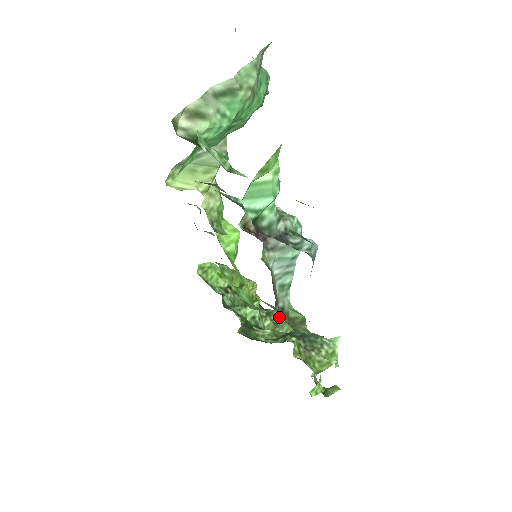
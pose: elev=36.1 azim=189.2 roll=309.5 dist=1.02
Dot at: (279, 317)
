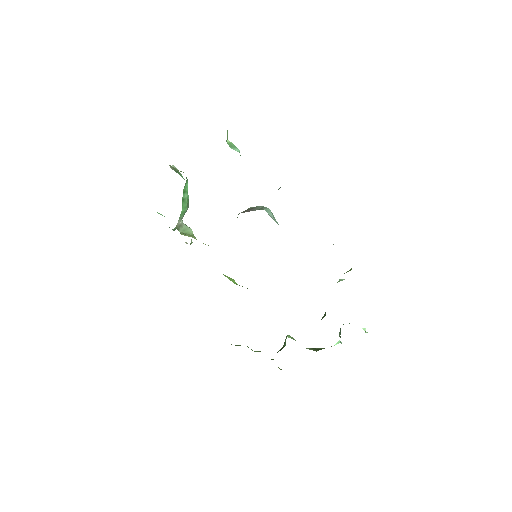
Dot at: occluded
